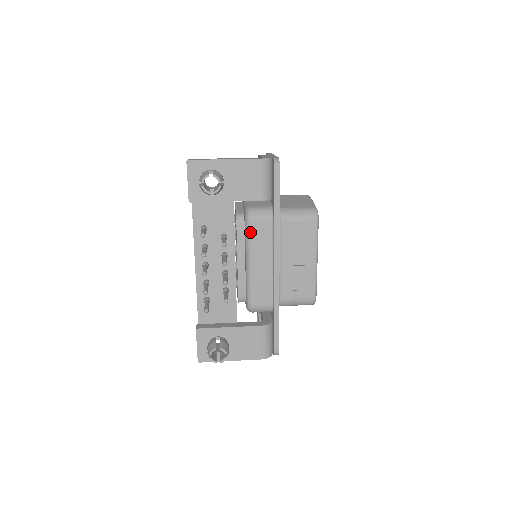
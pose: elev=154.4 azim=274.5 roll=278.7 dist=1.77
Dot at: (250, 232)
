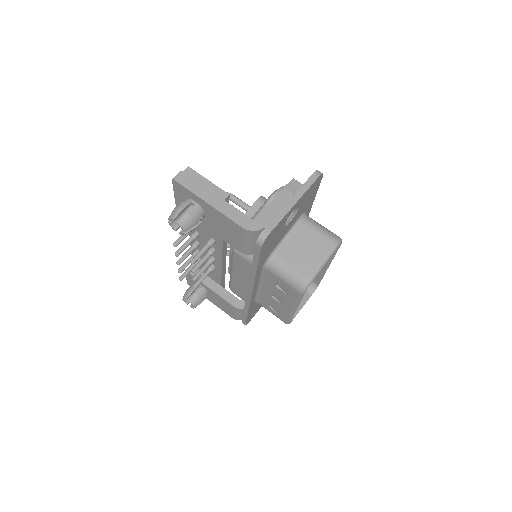
Dot at: (233, 257)
